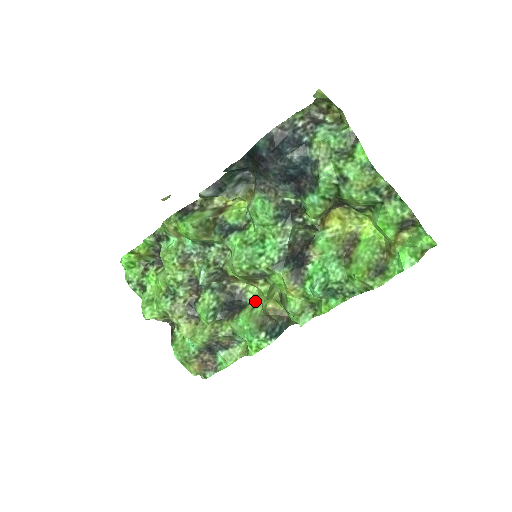
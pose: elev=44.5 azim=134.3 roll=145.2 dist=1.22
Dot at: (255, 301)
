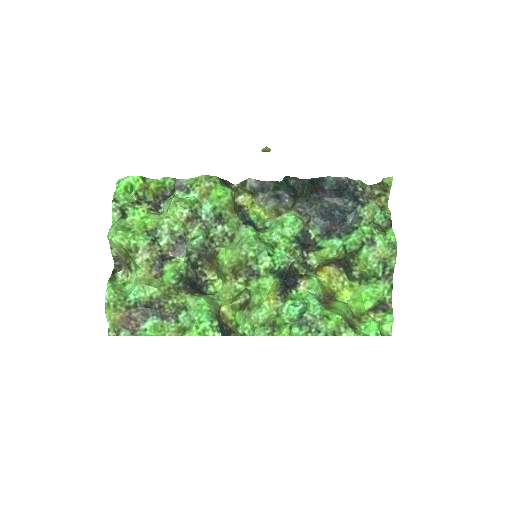
Dot at: (217, 295)
